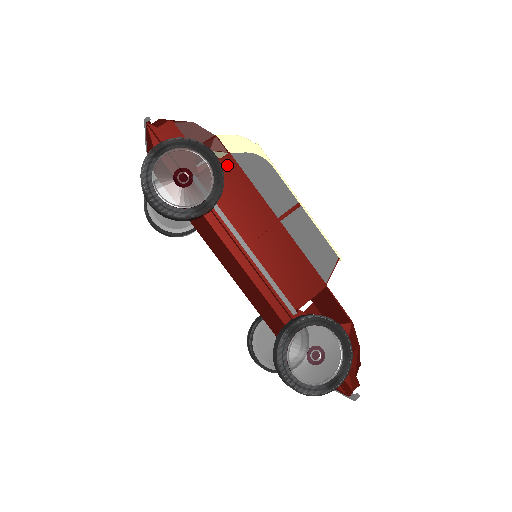
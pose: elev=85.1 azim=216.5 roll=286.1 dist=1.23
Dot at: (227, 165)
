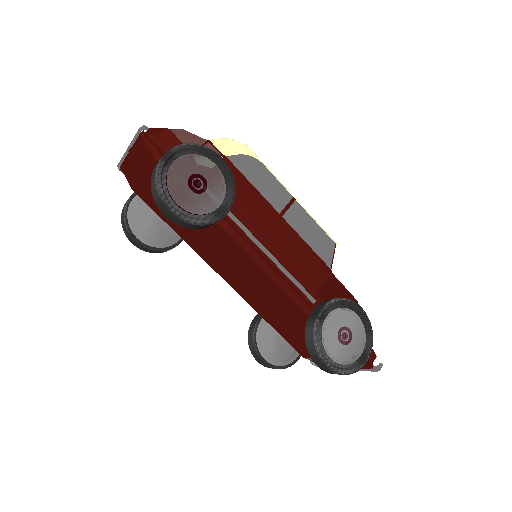
Dot at: occluded
